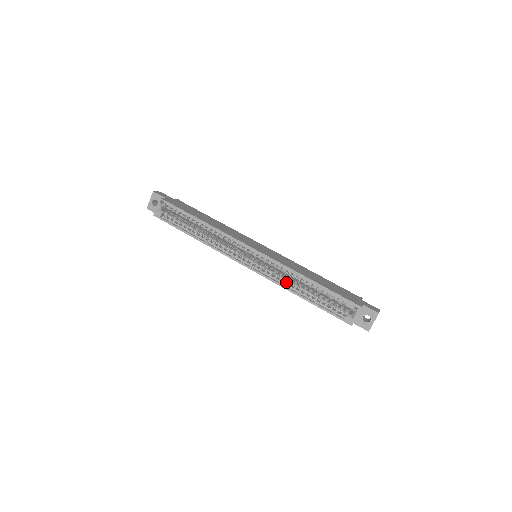
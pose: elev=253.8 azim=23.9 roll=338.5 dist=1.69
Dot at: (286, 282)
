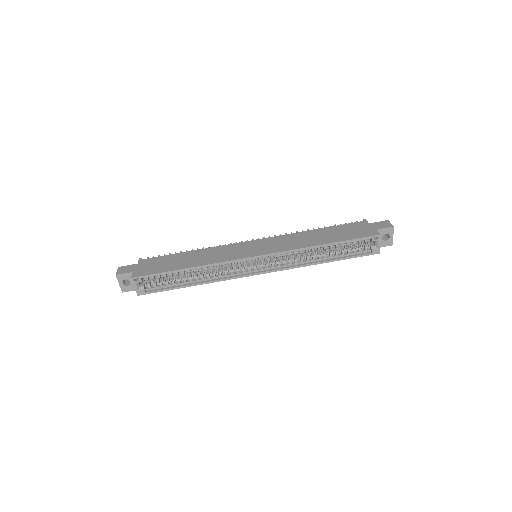
Dot at: (303, 260)
